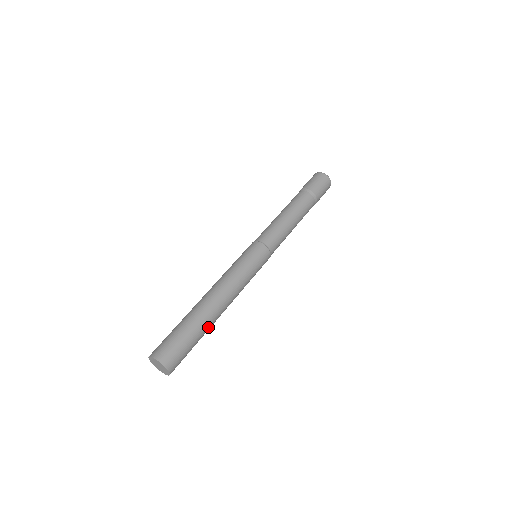
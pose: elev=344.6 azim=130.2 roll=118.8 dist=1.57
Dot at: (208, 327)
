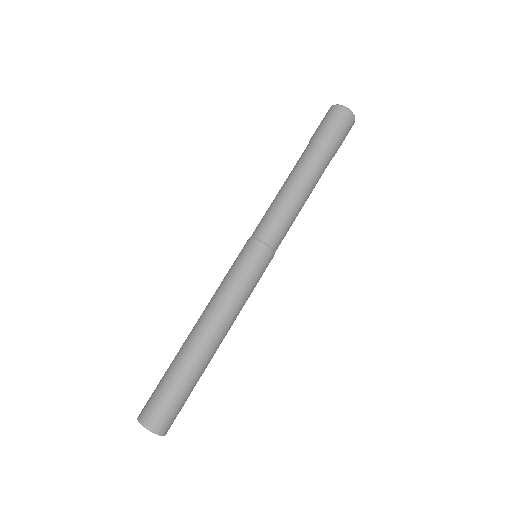
Dot at: (199, 368)
